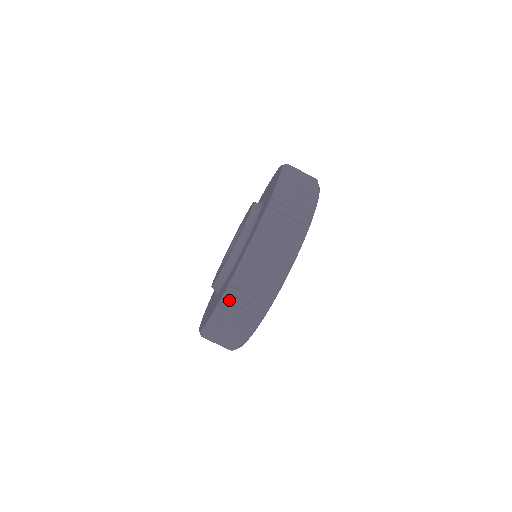
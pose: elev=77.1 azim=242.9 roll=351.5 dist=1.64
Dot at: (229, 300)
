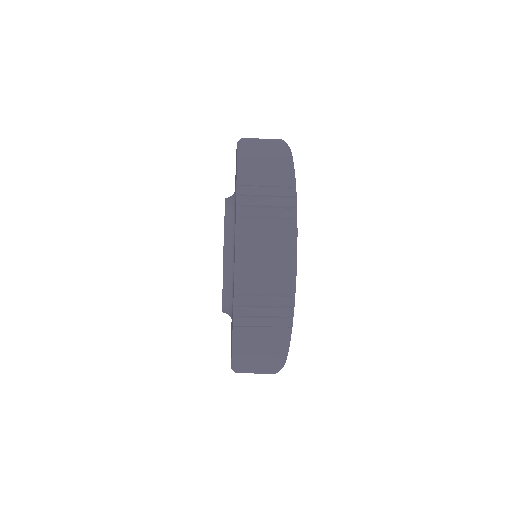
Dot at: (240, 360)
